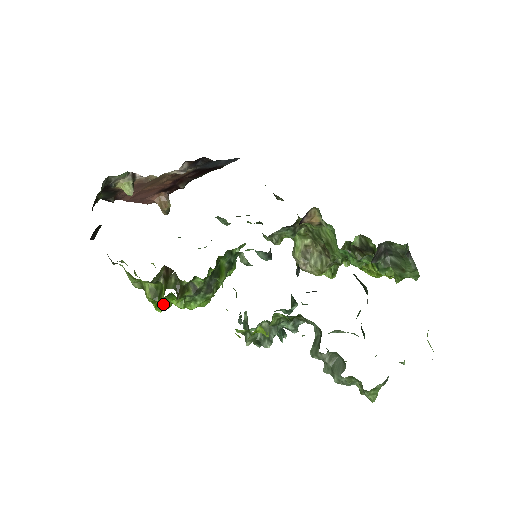
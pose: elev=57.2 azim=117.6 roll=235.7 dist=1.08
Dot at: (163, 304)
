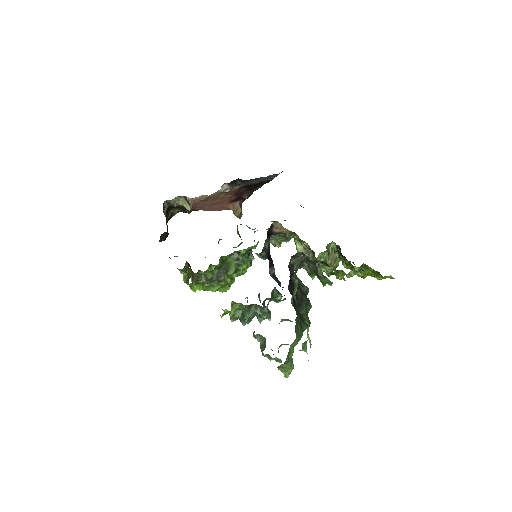
Dot at: occluded
